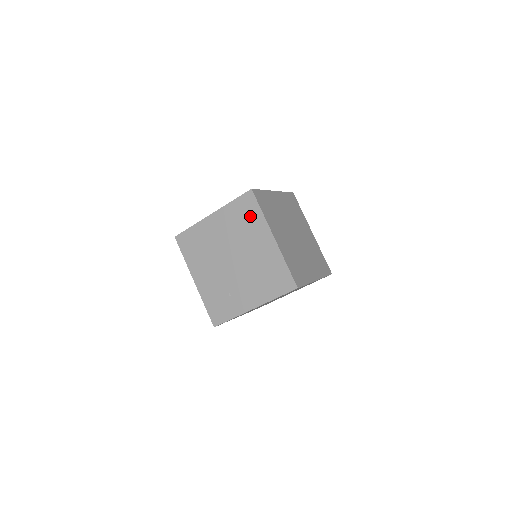
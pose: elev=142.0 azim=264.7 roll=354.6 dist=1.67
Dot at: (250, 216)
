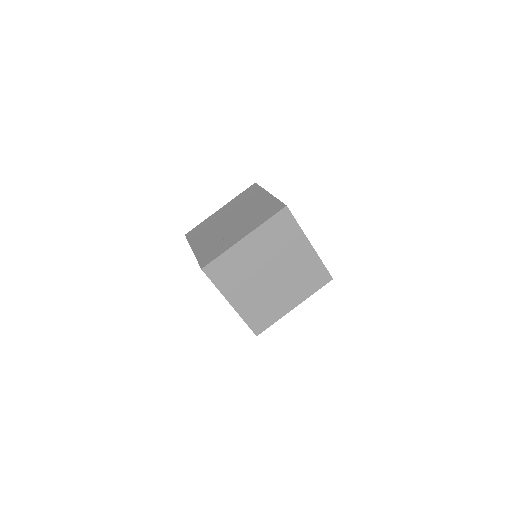
Dot at: (252, 194)
